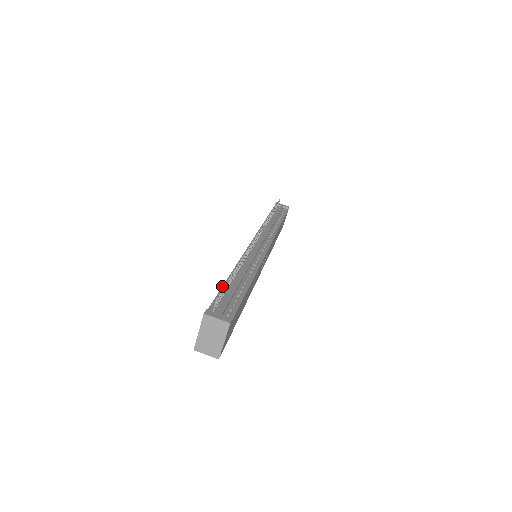
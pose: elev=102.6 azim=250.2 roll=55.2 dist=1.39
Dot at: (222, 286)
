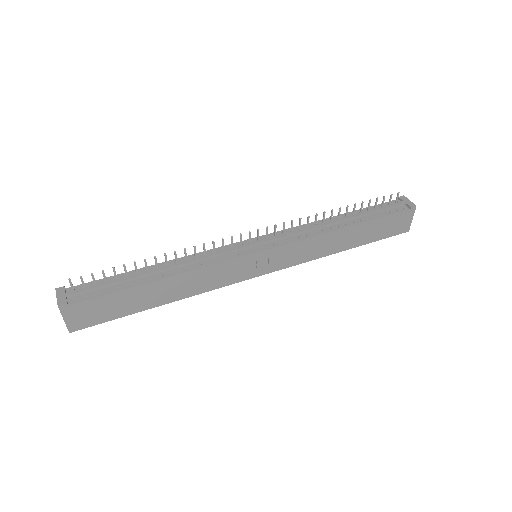
Dot at: occluded
